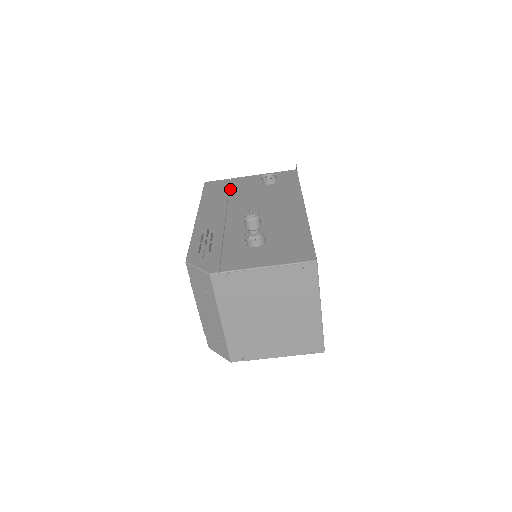
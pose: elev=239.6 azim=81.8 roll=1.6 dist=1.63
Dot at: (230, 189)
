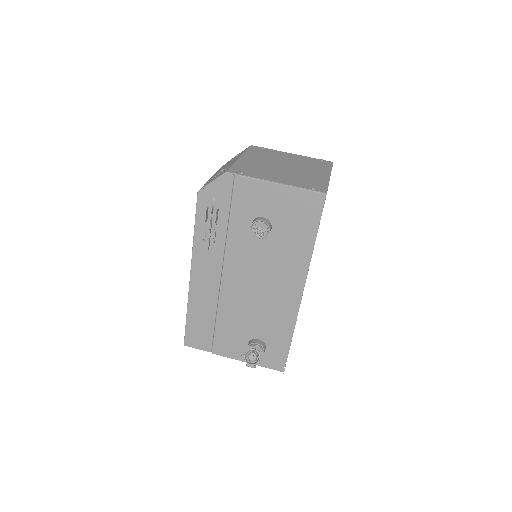
Dot at: occluded
